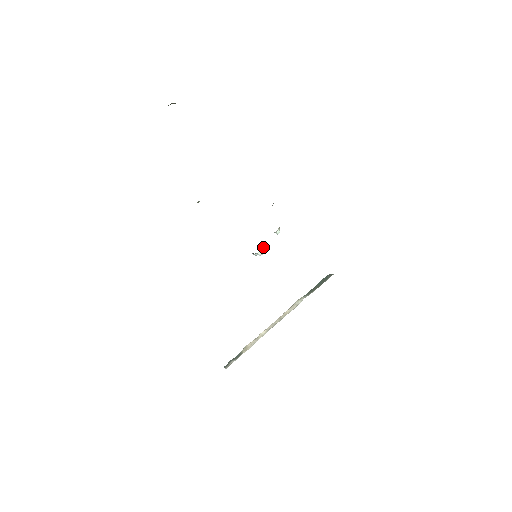
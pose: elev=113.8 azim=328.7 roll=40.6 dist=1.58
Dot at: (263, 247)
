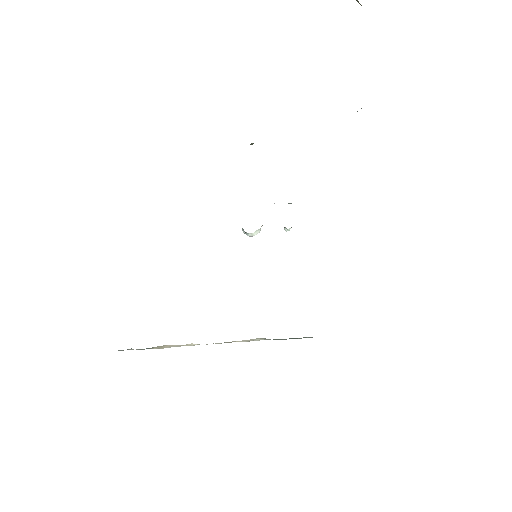
Dot at: (259, 231)
